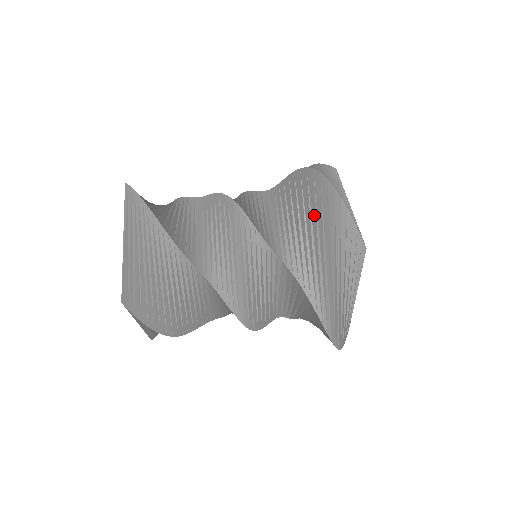
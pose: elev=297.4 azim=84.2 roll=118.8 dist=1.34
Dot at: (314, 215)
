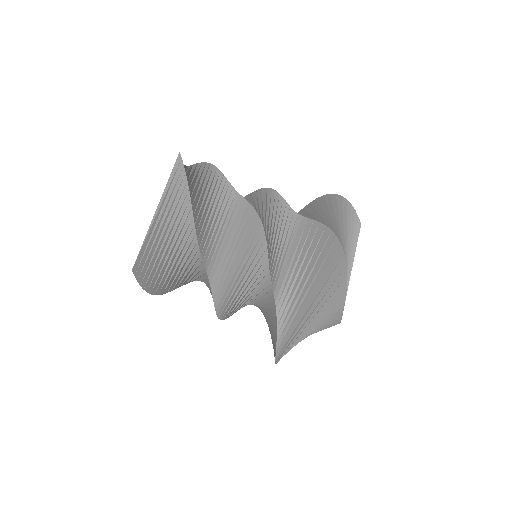
Dot at: occluded
